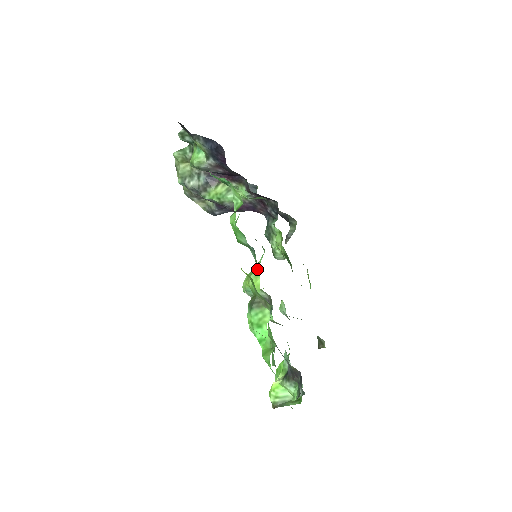
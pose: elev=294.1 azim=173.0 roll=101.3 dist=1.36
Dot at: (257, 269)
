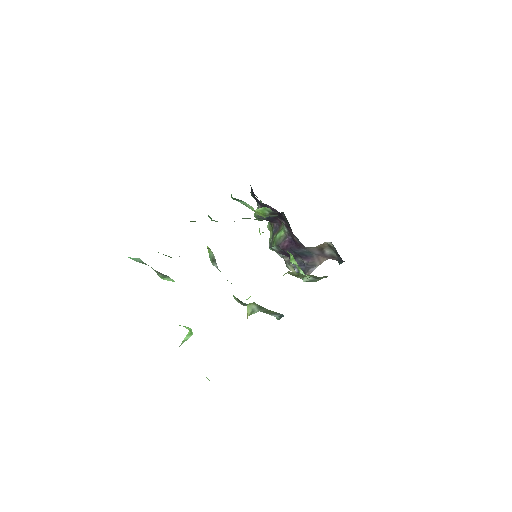
Dot at: occluded
